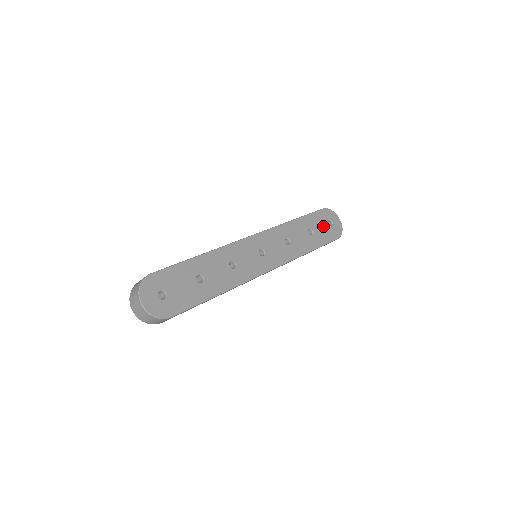
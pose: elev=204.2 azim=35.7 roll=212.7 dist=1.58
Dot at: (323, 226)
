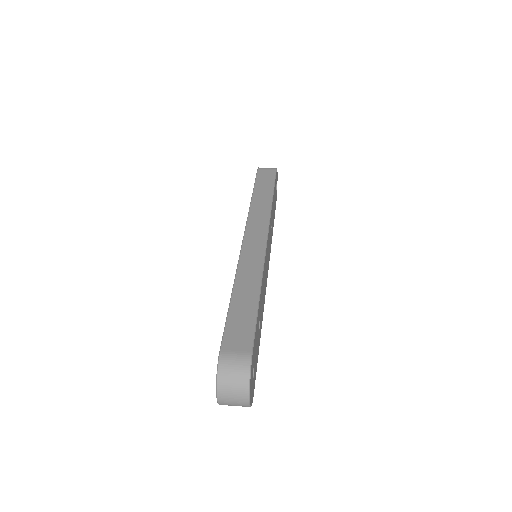
Dot at: (275, 194)
